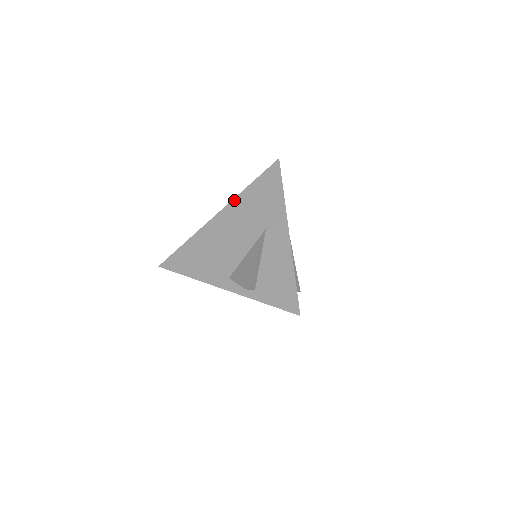
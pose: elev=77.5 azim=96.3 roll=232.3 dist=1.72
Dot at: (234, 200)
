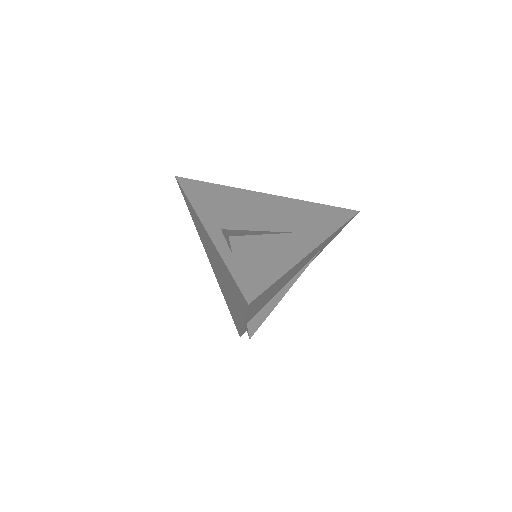
Dot at: (291, 199)
